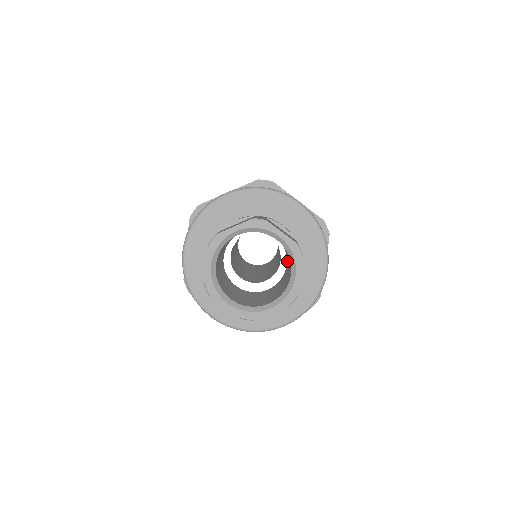
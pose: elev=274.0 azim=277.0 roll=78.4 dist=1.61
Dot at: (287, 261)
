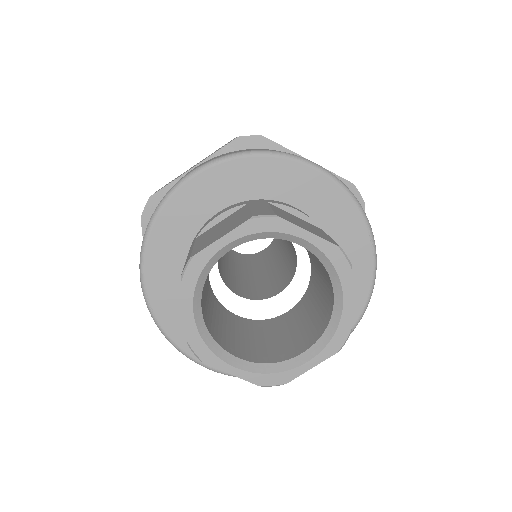
Dot at: (313, 265)
